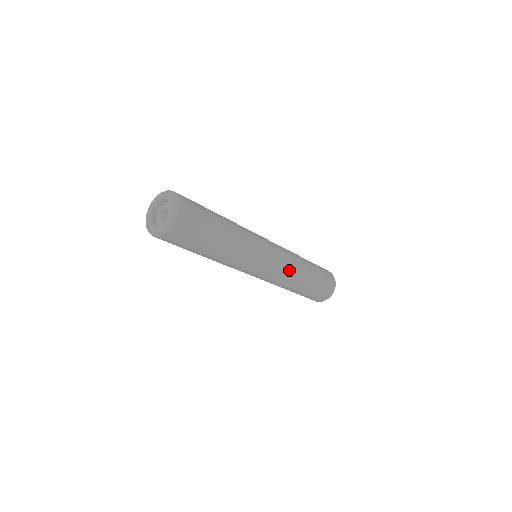
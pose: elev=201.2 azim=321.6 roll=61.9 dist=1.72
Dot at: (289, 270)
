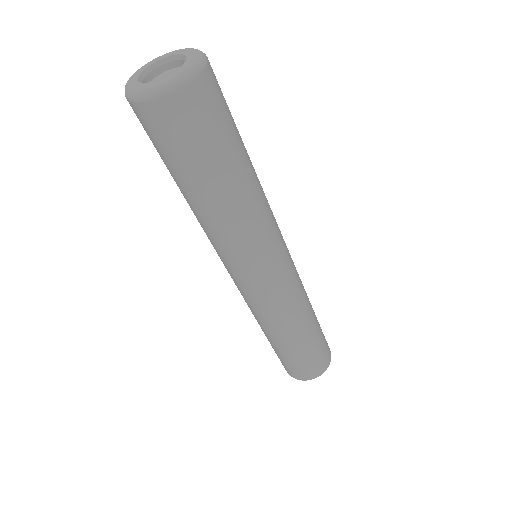
Dot at: (300, 281)
